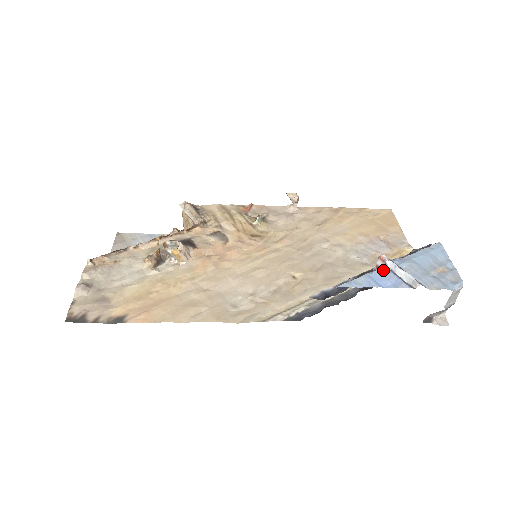
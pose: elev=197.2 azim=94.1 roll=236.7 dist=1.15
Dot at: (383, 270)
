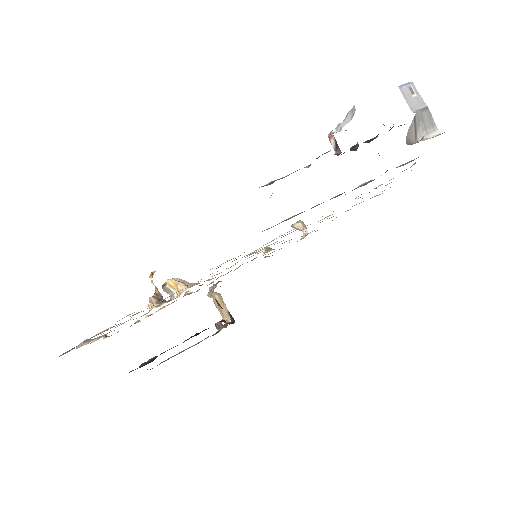
Dot at: occluded
